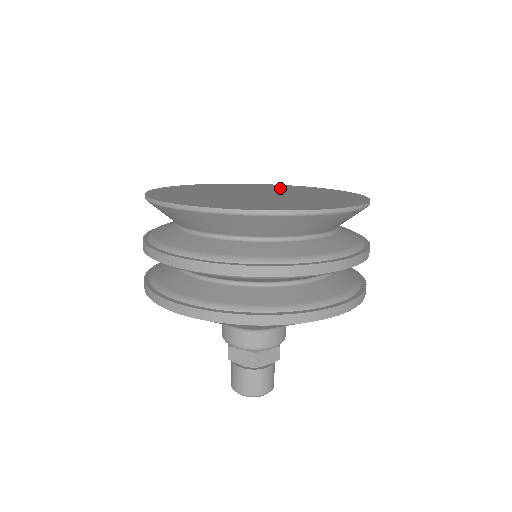
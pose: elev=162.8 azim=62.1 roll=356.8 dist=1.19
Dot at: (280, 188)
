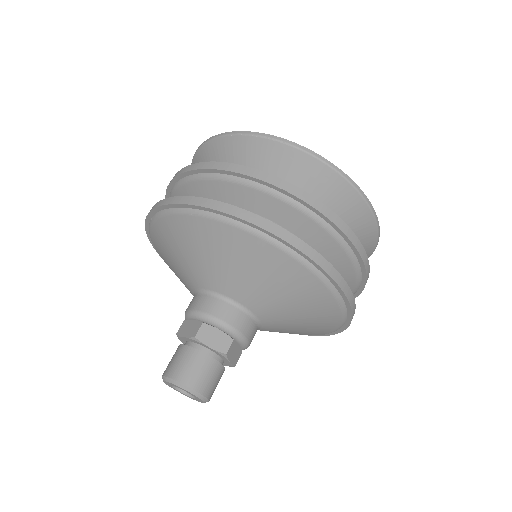
Dot at: occluded
